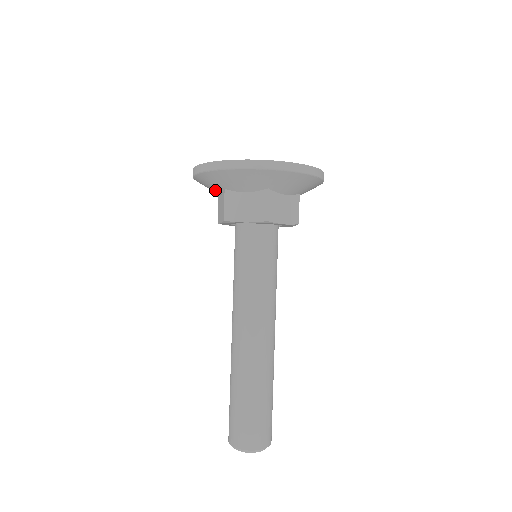
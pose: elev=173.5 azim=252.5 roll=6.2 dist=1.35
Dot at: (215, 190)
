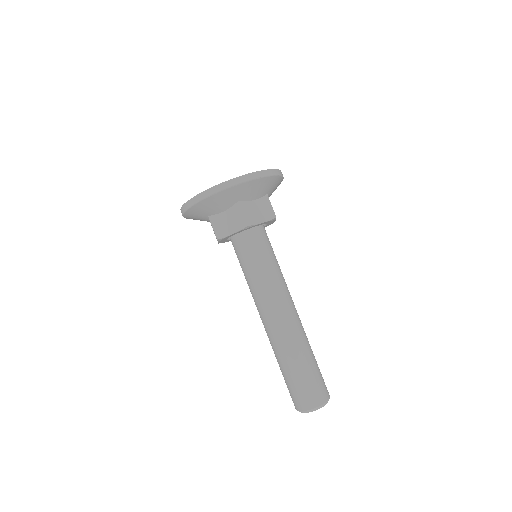
Dot at: (222, 207)
